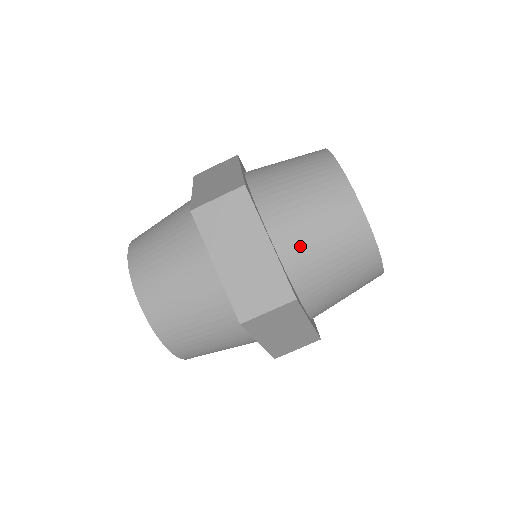
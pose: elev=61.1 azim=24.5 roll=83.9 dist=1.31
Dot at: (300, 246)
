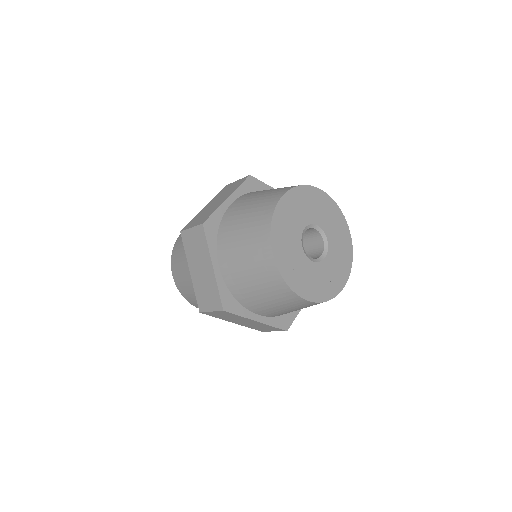
Dot at: (238, 209)
